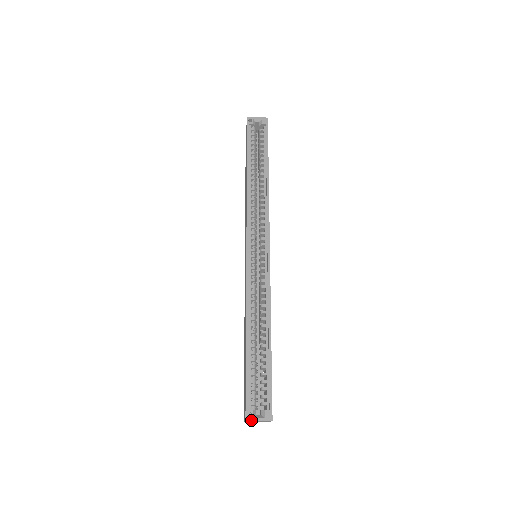
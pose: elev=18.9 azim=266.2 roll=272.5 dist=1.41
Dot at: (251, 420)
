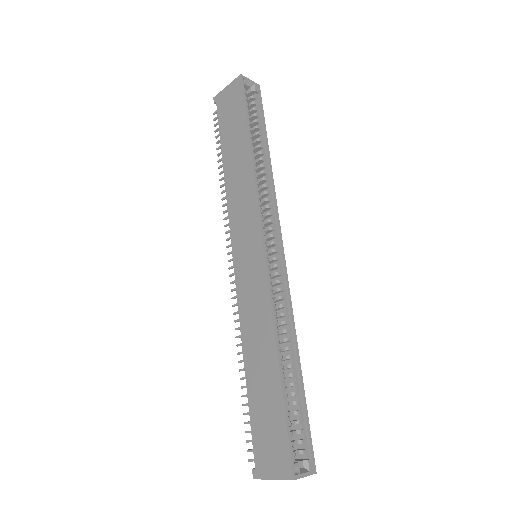
Dot at: (299, 477)
